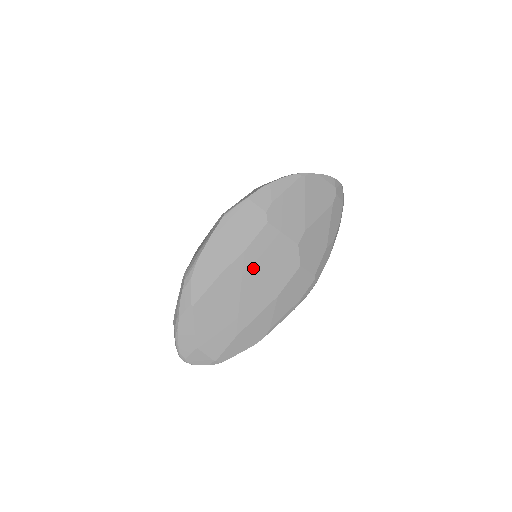
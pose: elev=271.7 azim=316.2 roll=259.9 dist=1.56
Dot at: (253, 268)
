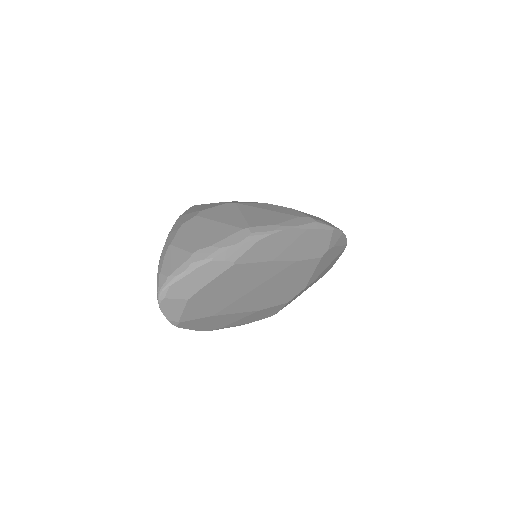
Dot at: (282, 277)
